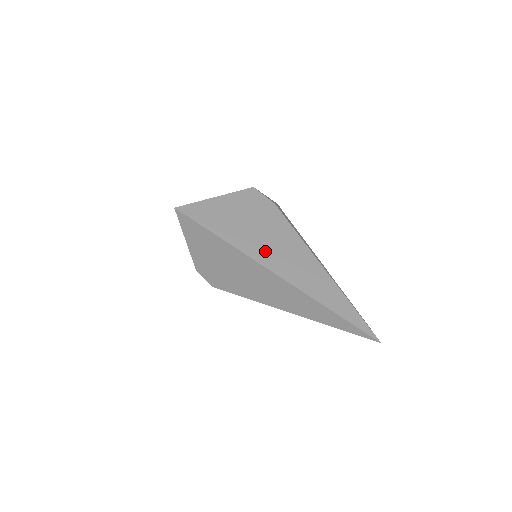
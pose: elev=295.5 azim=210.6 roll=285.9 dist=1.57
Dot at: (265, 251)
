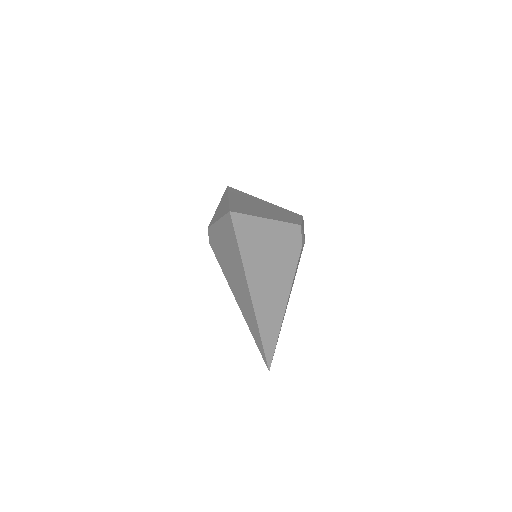
Dot at: (261, 282)
